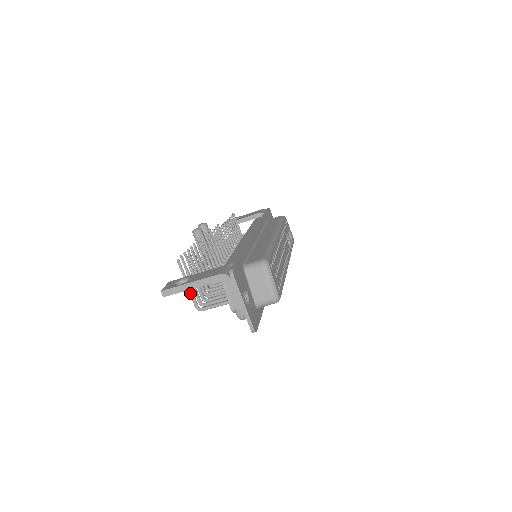
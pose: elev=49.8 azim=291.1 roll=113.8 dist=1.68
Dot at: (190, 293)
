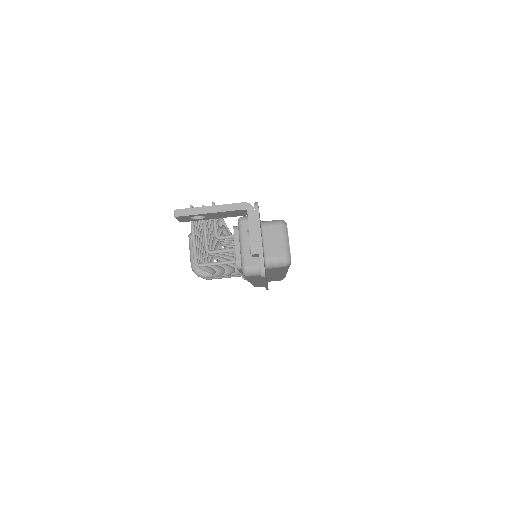
Dot at: (193, 243)
